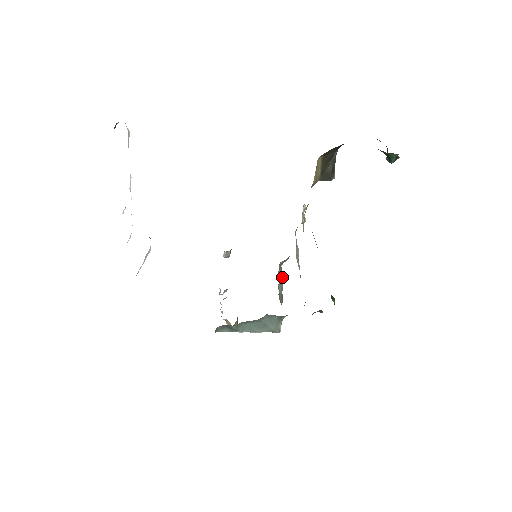
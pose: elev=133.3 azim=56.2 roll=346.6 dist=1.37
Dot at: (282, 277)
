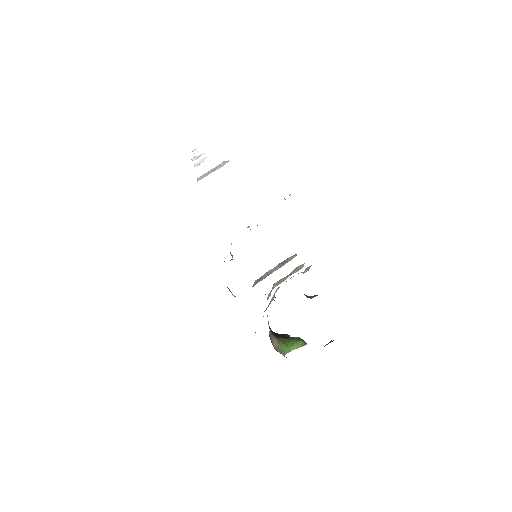
Dot at: occluded
